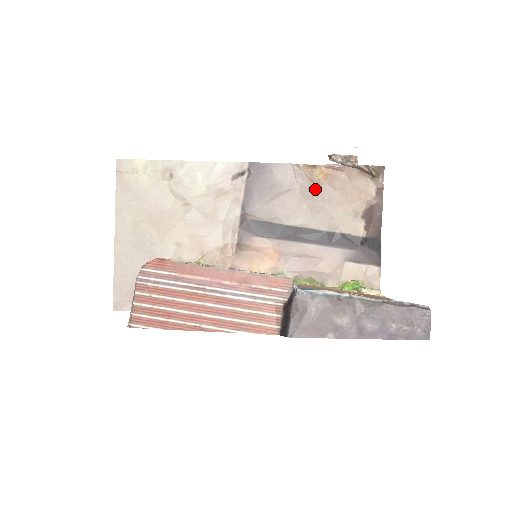
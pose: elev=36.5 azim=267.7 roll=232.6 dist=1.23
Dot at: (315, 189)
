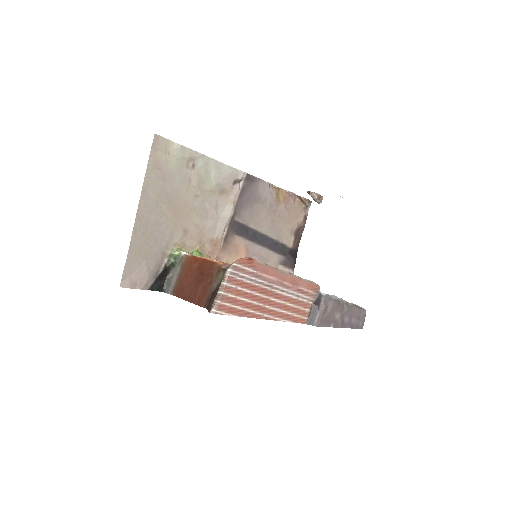
Dot at: (276, 207)
